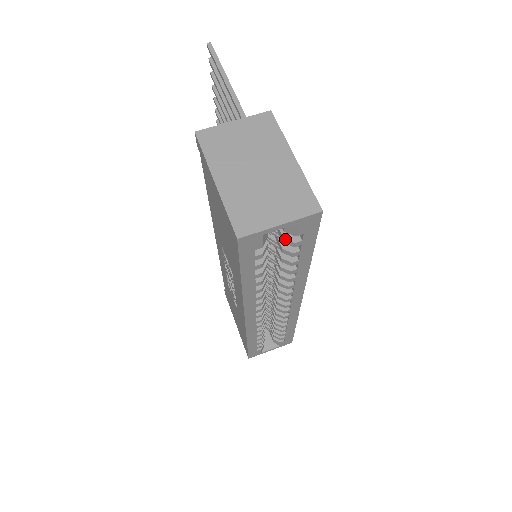
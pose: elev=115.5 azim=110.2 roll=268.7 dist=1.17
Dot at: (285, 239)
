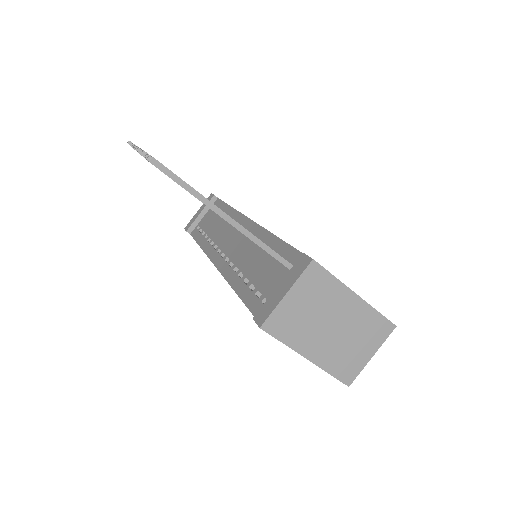
Dot at: occluded
